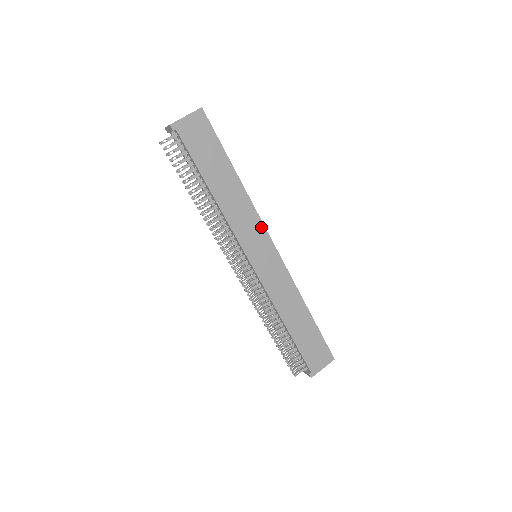
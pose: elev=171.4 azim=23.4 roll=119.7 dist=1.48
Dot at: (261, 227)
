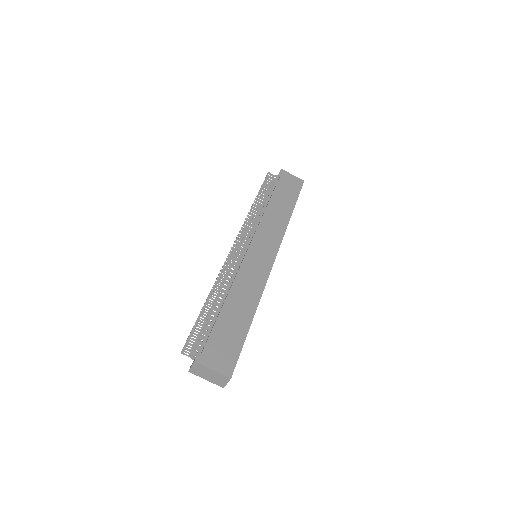
Dot at: (278, 241)
